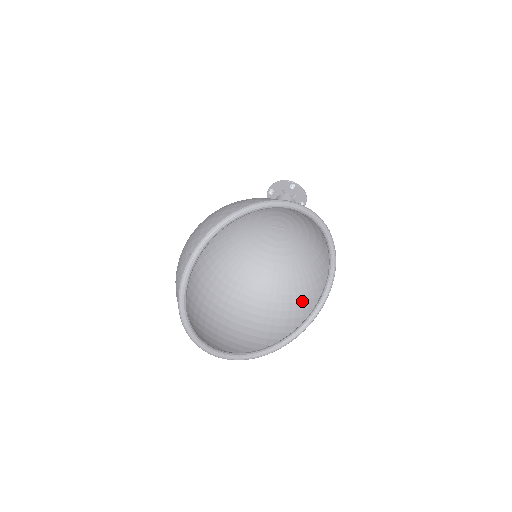
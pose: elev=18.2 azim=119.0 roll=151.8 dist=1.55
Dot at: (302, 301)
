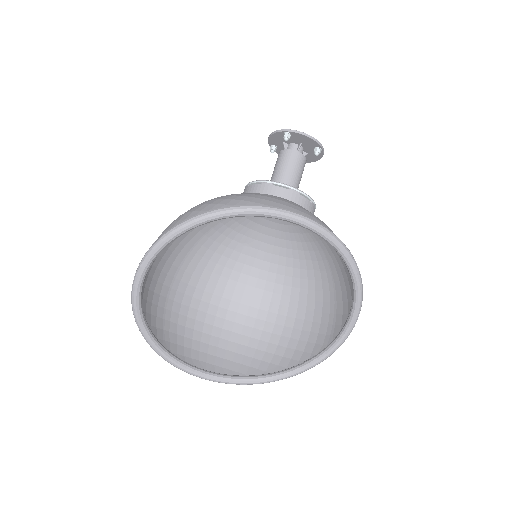
Dot at: (346, 290)
